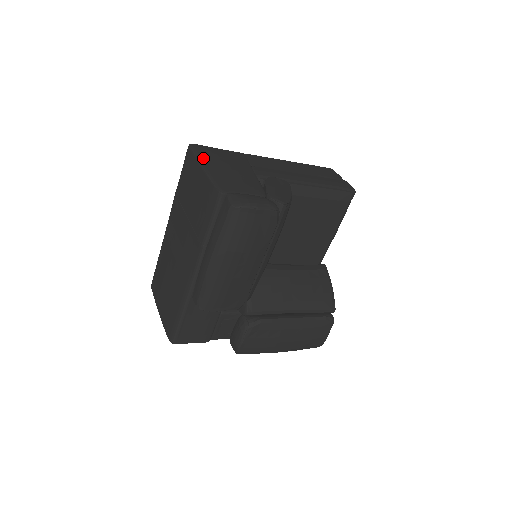
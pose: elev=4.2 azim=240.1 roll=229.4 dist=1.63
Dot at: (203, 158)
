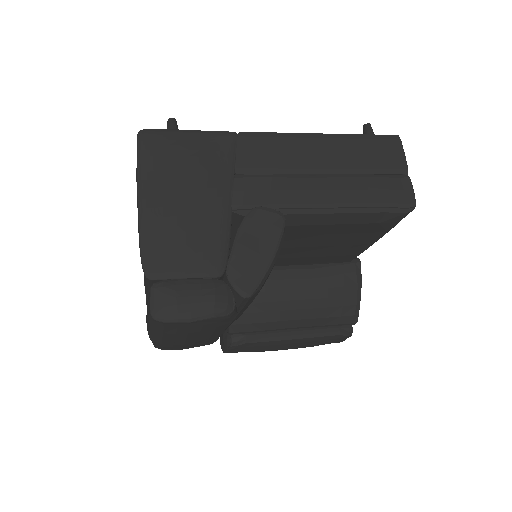
Dot at: (147, 177)
